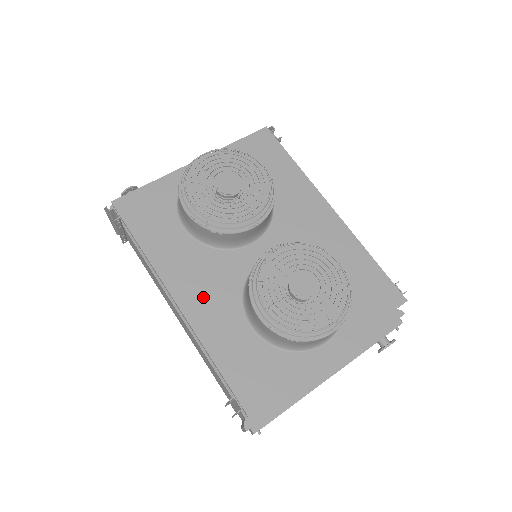
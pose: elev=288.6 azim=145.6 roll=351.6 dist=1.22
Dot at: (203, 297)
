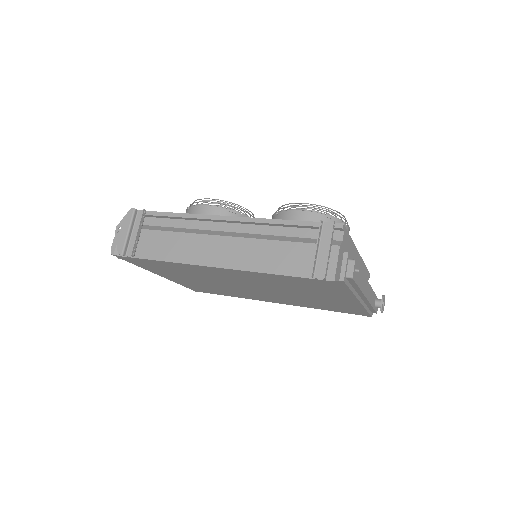
Dot at: occluded
